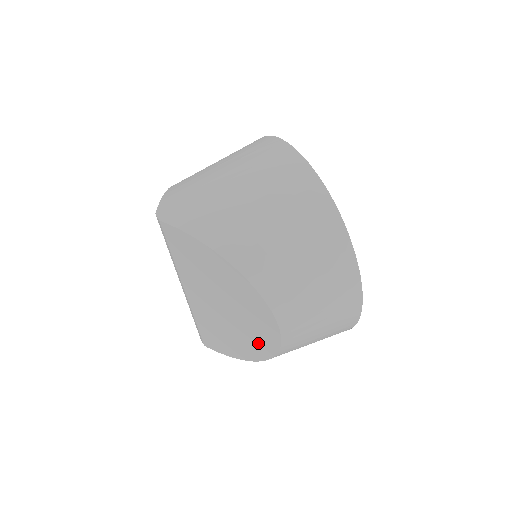
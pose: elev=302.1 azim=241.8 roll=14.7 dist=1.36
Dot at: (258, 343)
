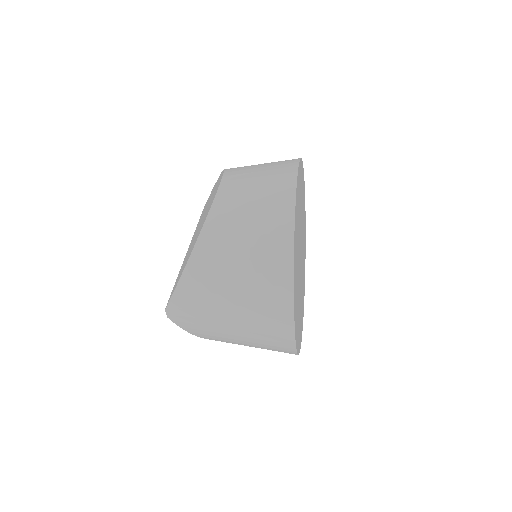
Dot at: occluded
